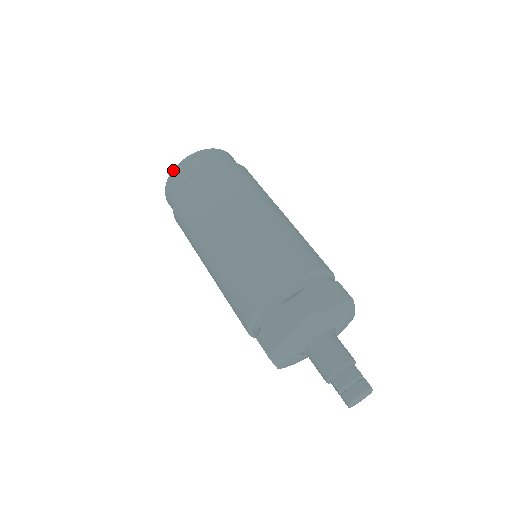
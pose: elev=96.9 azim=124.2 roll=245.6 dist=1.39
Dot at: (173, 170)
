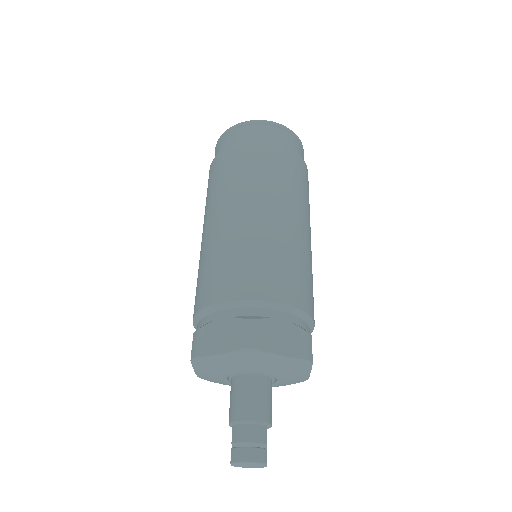
Dot at: (237, 124)
